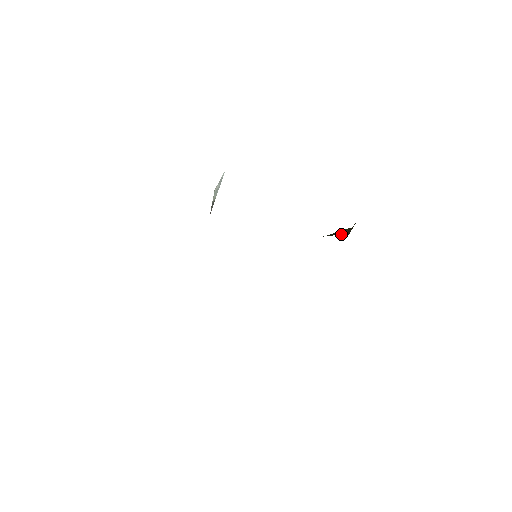
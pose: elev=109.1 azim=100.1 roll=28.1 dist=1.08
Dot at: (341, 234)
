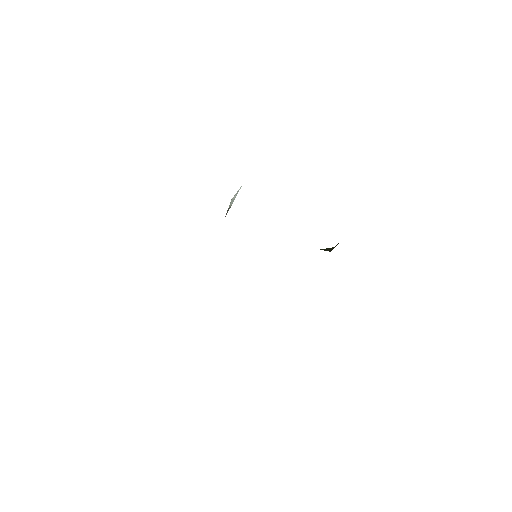
Dot at: (326, 250)
